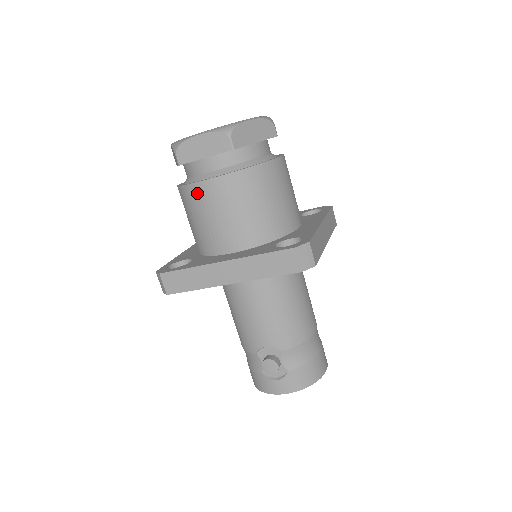
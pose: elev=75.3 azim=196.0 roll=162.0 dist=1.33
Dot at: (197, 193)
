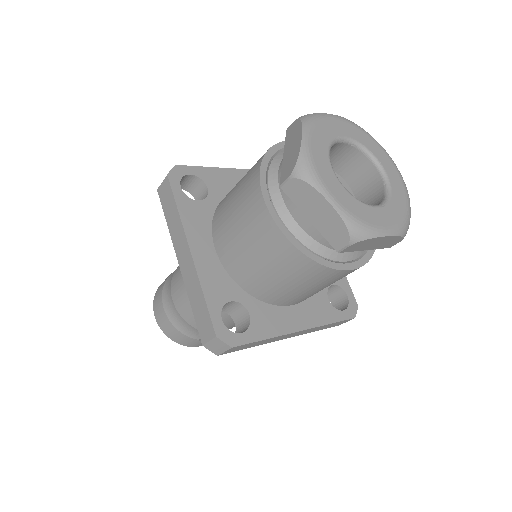
Dot at: (325, 275)
